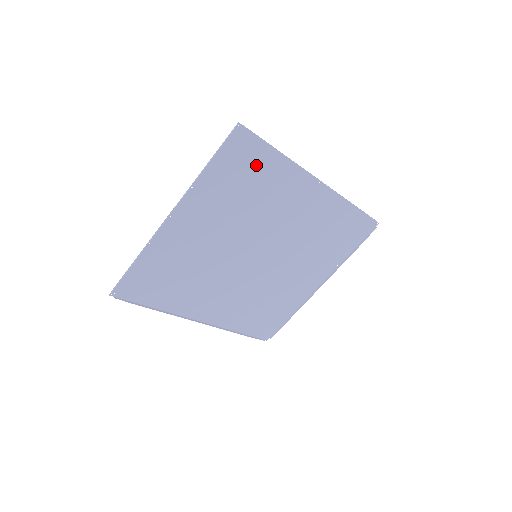
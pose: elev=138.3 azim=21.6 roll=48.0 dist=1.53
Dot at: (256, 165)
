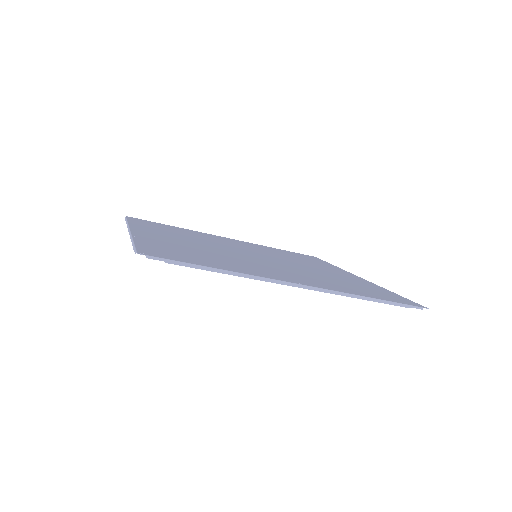
Dot at: (195, 259)
